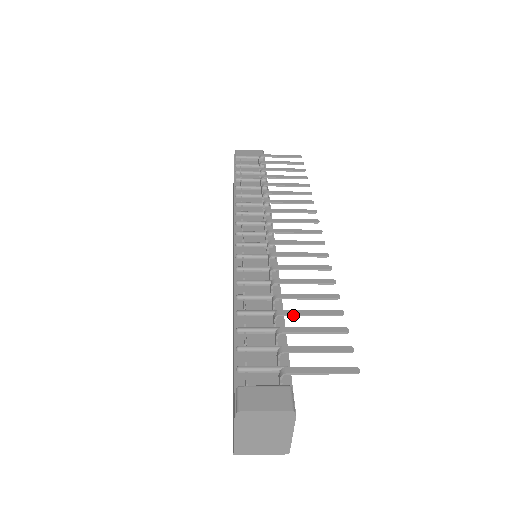
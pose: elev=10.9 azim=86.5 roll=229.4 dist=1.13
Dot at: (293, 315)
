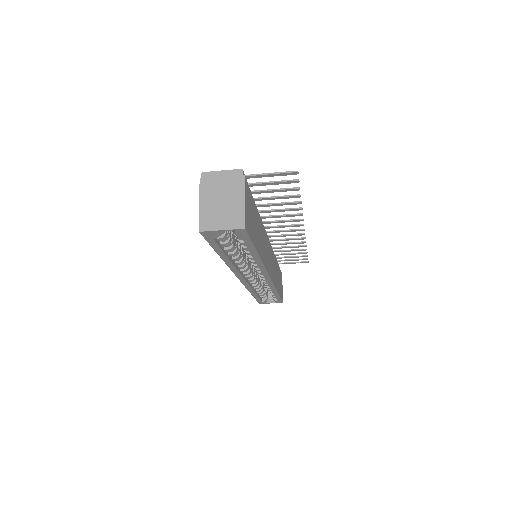
Dot at: (262, 198)
